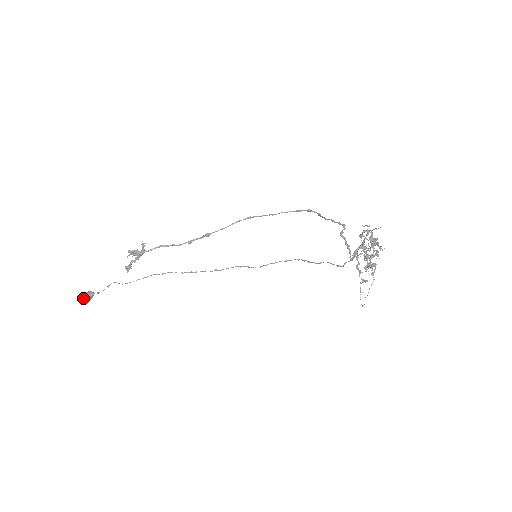
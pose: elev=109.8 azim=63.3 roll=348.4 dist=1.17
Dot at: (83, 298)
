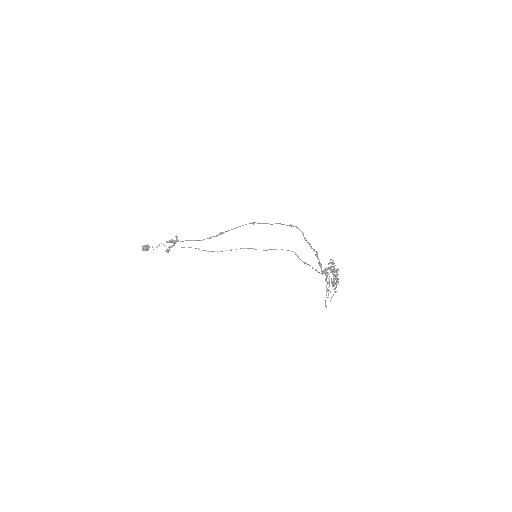
Dot at: (142, 250)
